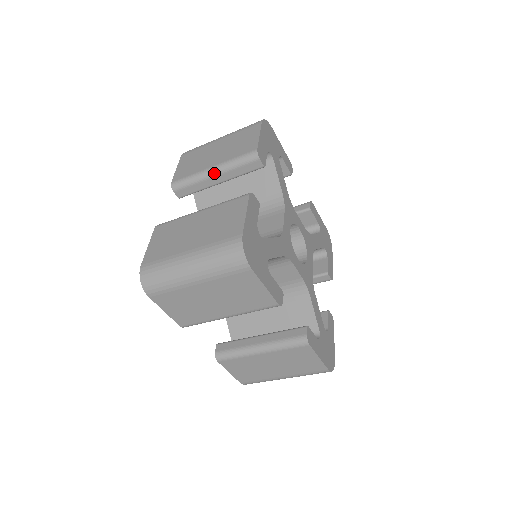
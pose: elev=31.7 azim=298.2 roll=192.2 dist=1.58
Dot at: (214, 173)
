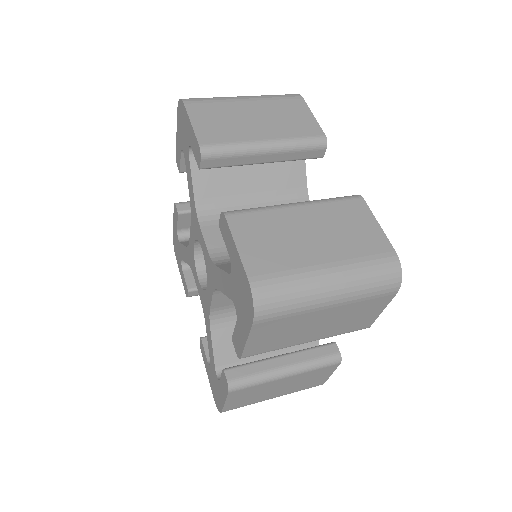
Dot at: (268, 149)
